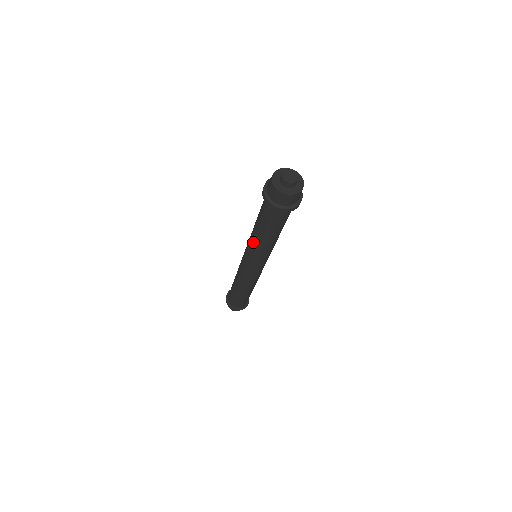
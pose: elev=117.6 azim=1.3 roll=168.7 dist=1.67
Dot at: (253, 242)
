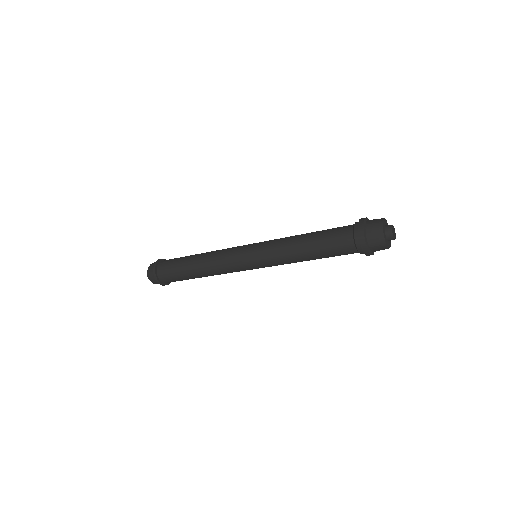
Dot at: (287, 250)
